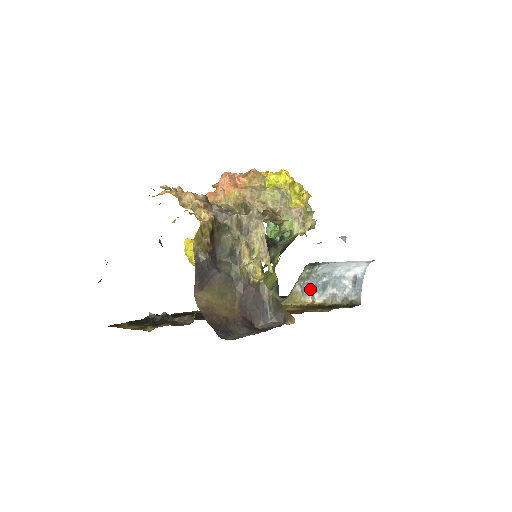
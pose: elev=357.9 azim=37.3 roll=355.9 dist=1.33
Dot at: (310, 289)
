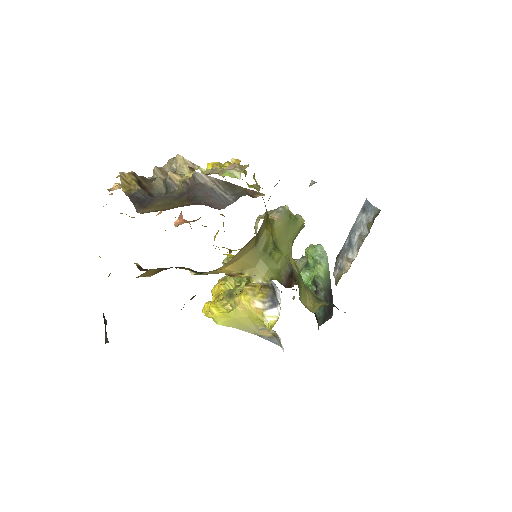
Dot at: (342, 259)
